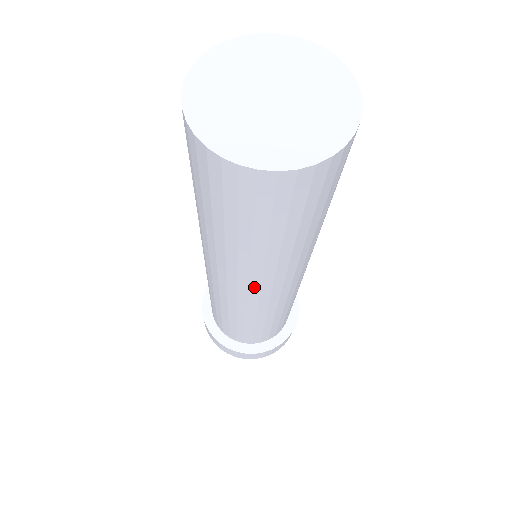
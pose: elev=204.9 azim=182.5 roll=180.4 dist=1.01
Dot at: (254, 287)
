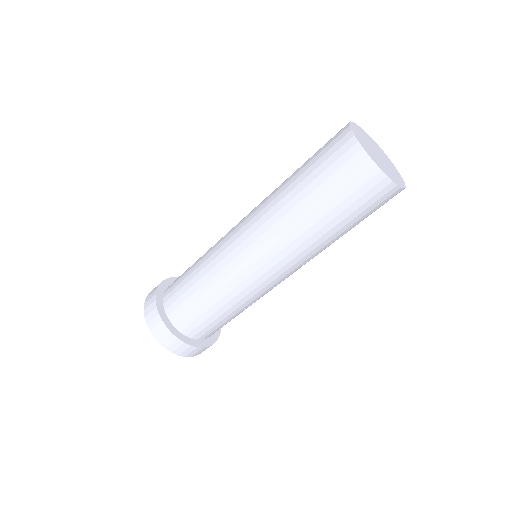
Dot at: (265, 247)
